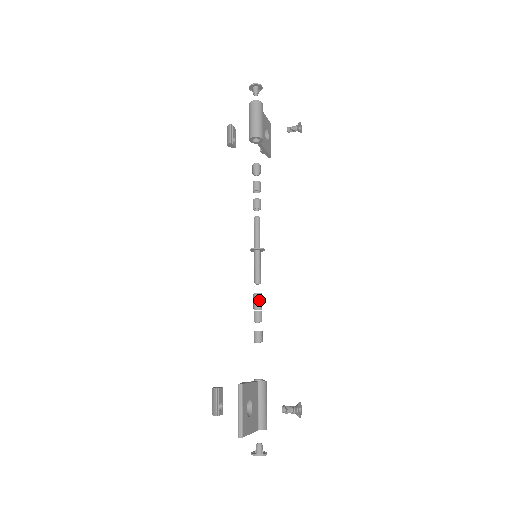
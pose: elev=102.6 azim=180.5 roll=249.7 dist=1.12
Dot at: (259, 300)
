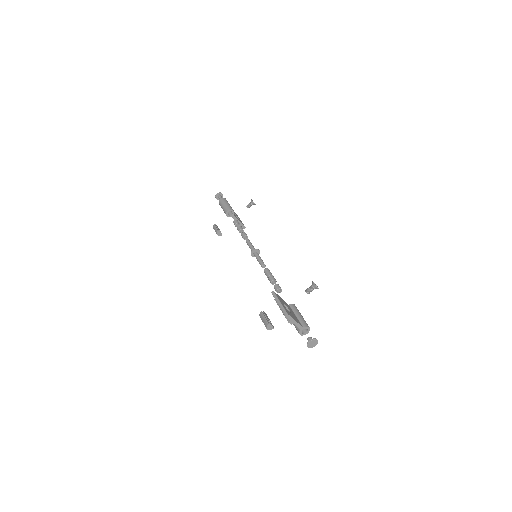
Dot at: (268, 271)
